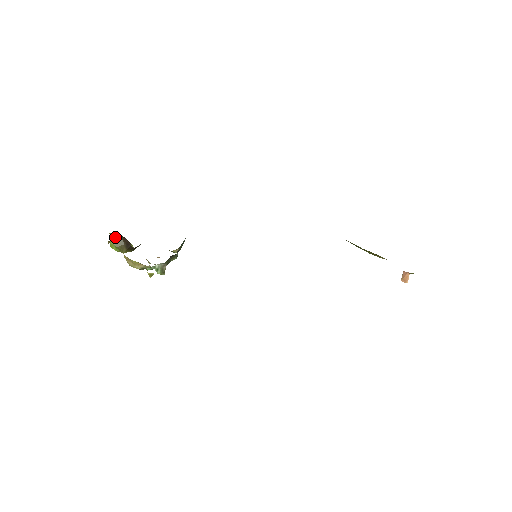
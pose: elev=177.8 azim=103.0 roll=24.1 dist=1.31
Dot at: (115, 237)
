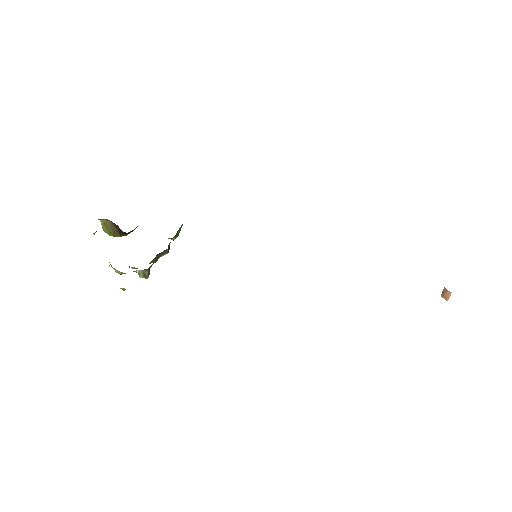
Dot at: (106, 222)
